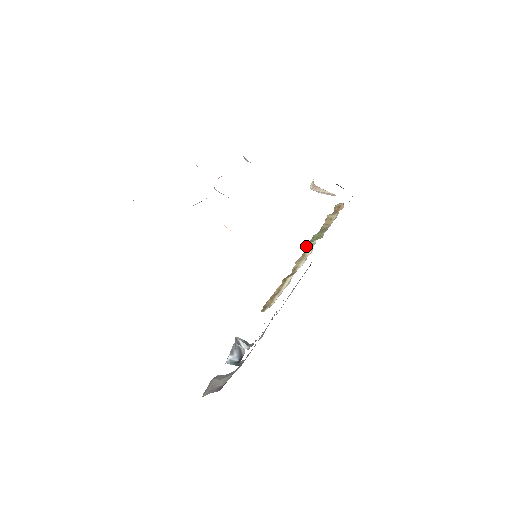
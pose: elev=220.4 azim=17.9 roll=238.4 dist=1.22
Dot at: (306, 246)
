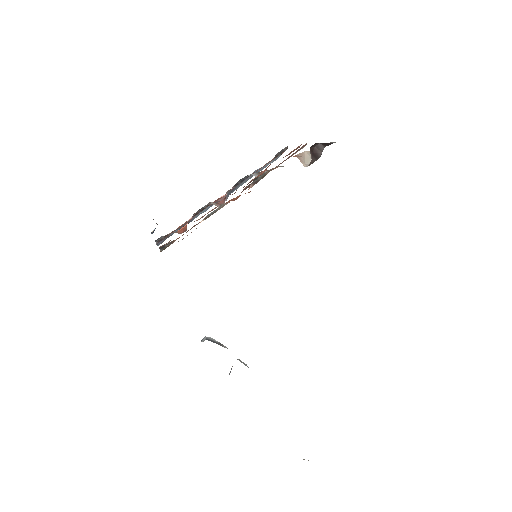
Dot at: occluded
